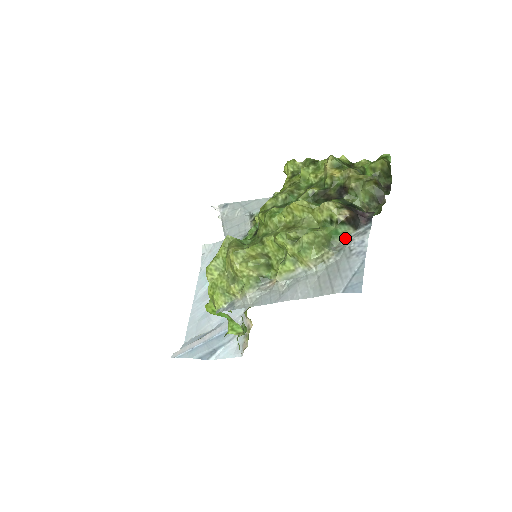
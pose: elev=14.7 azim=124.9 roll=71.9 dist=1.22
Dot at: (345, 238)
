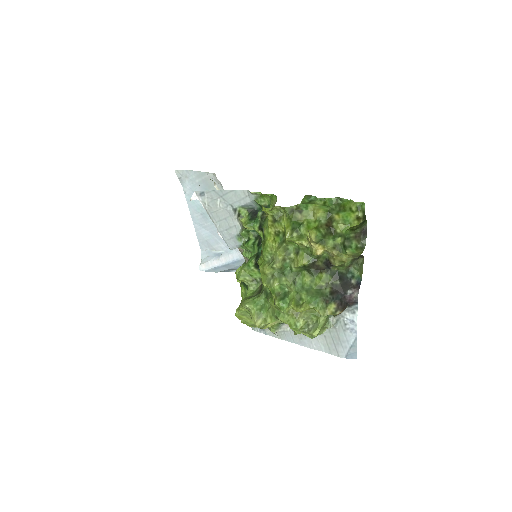
Dot at: occluded
